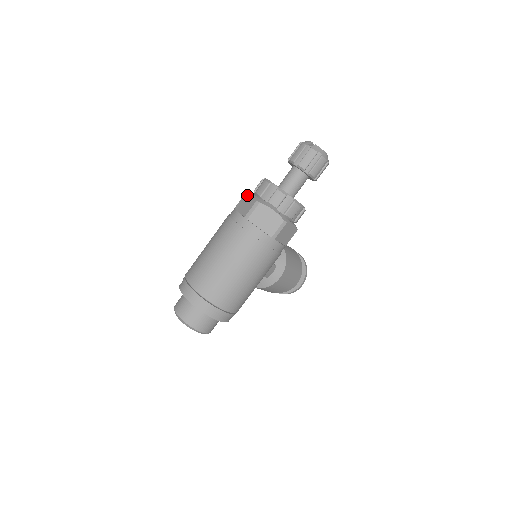
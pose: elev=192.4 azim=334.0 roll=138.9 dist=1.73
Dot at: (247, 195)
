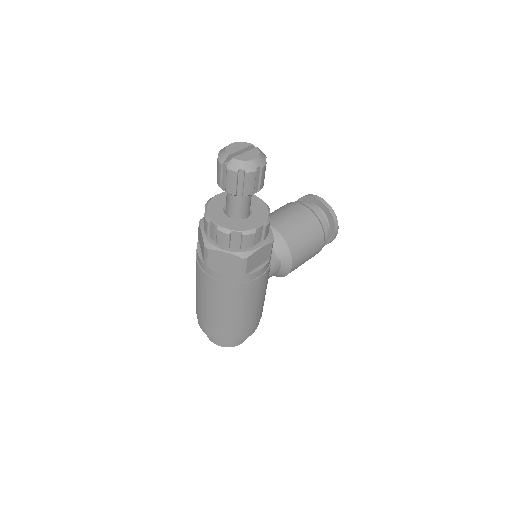
Dot at: (199, 230)
